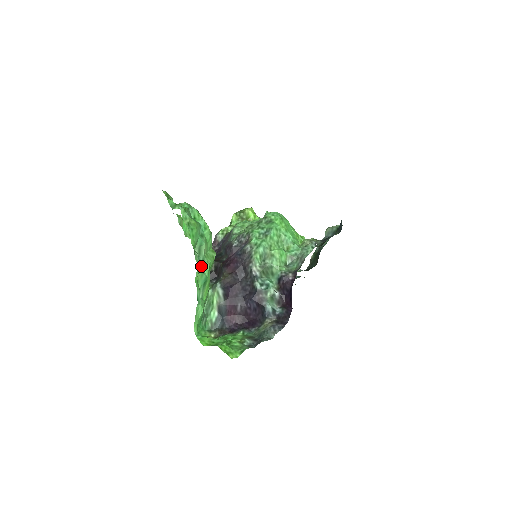
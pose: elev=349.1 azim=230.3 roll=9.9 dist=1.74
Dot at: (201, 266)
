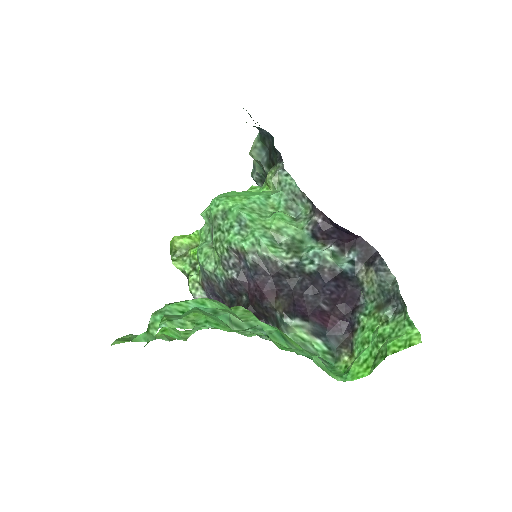
Dot at: (259, 333)
